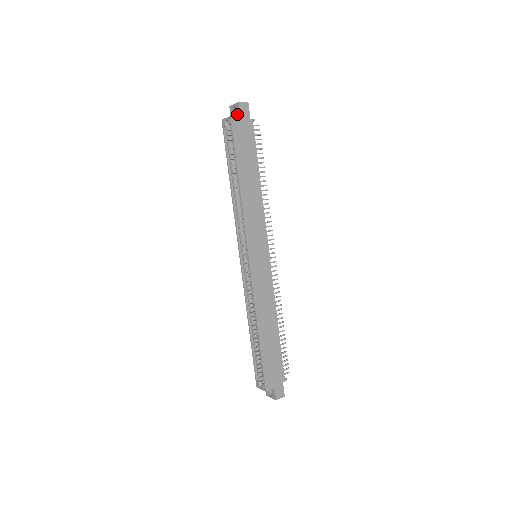
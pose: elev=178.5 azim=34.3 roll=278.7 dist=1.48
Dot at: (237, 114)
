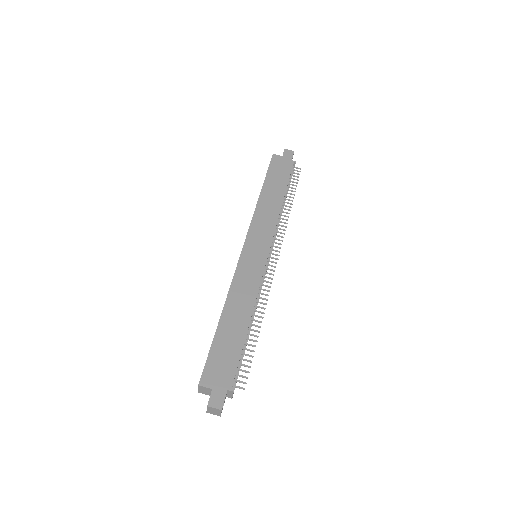
Dot at: occluded
